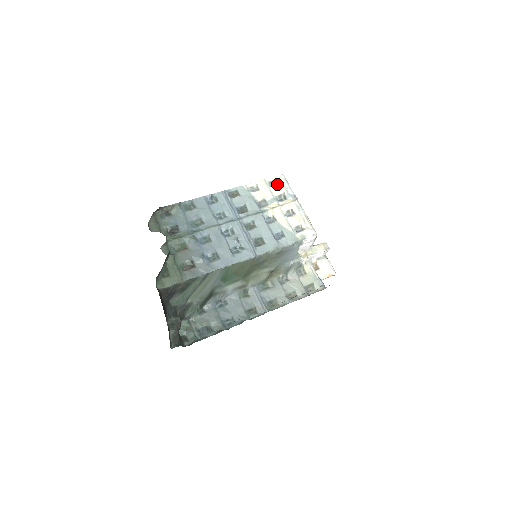
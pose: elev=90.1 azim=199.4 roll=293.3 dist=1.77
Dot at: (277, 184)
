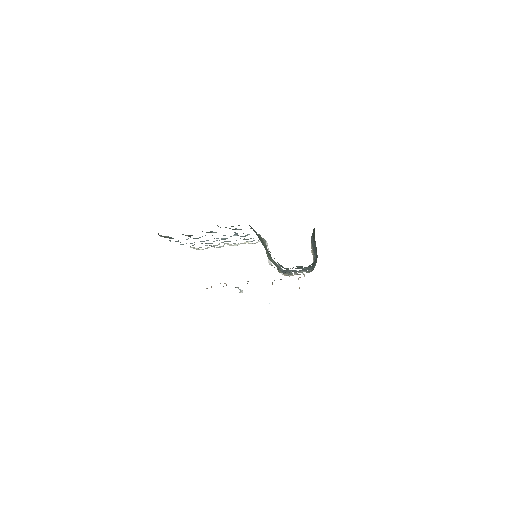
Dot at: occluded
